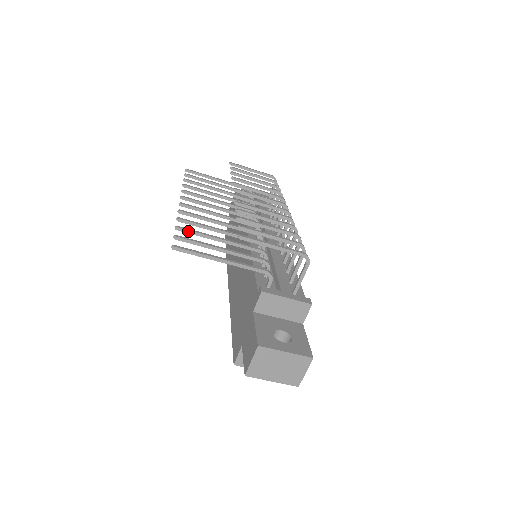
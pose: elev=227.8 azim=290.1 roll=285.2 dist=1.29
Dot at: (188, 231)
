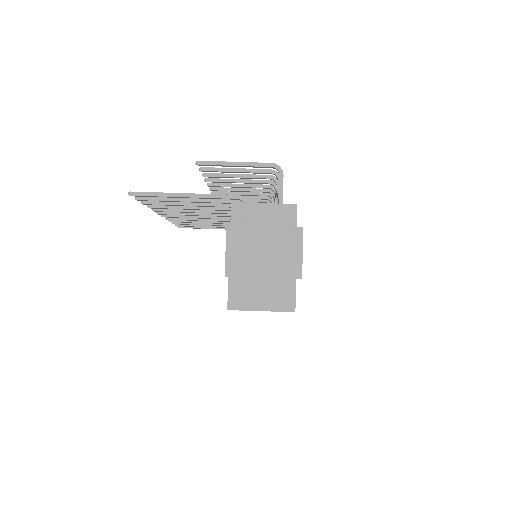
Dot at: (155, 202)
